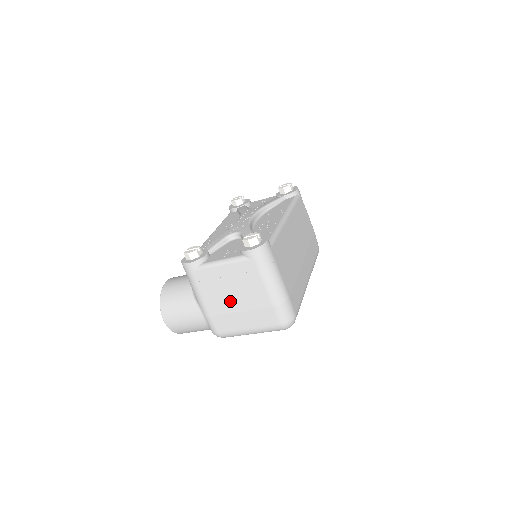
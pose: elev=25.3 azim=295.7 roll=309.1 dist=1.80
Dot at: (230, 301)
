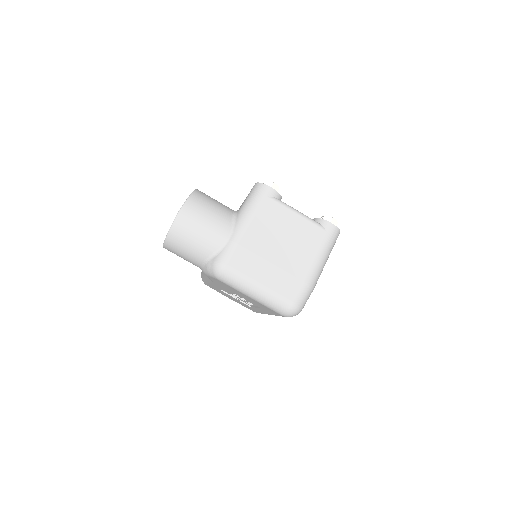
Dot at: (272, 247)
